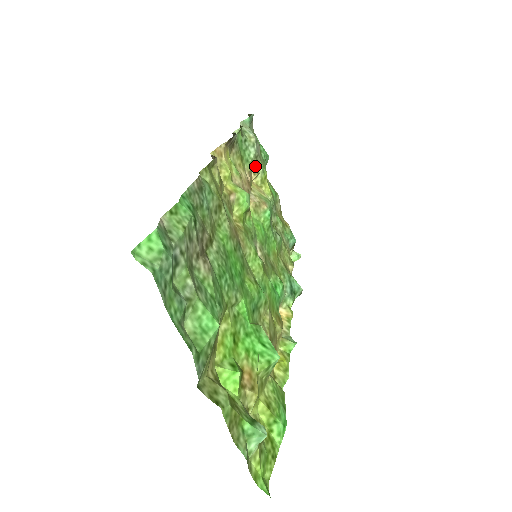
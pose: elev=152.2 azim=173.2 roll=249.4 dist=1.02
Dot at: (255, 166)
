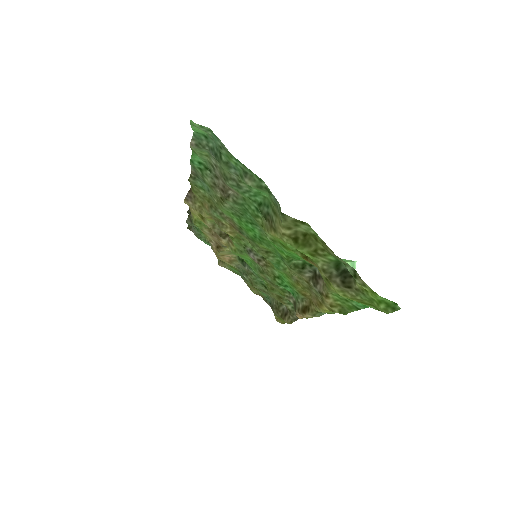
Dot at: occluded
